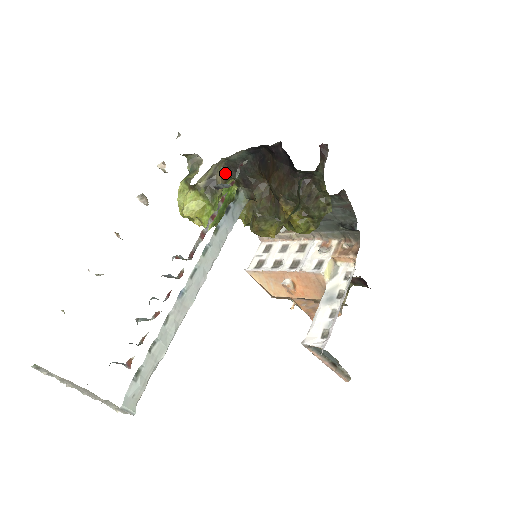
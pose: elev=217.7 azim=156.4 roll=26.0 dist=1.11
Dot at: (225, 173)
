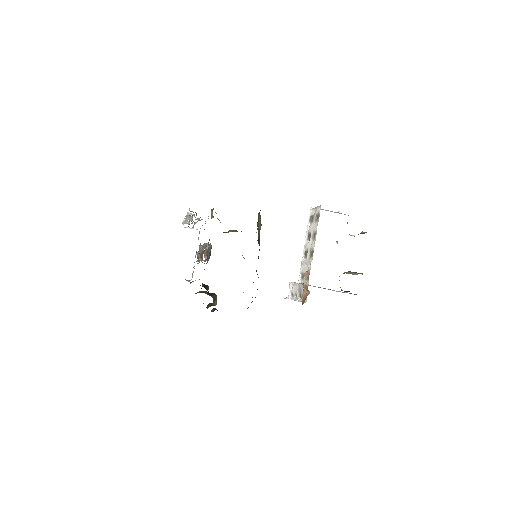
Dot at: occluded
